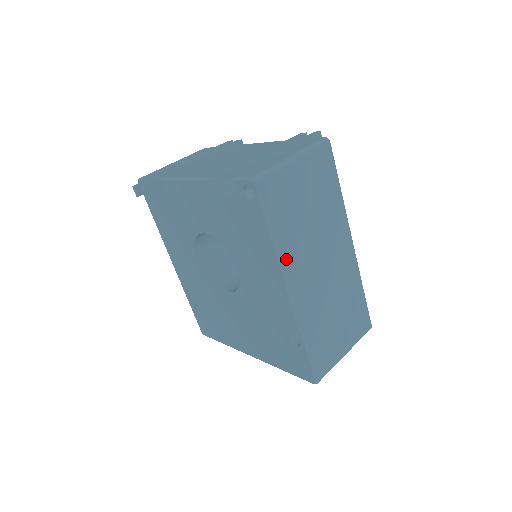
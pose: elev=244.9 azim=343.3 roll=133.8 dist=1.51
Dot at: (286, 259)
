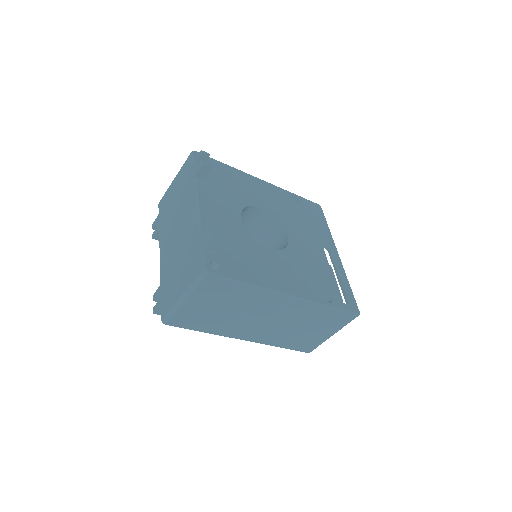
Dot at: (225, 333)
